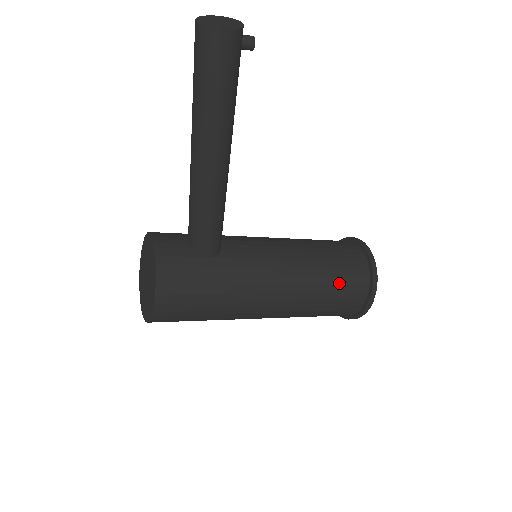
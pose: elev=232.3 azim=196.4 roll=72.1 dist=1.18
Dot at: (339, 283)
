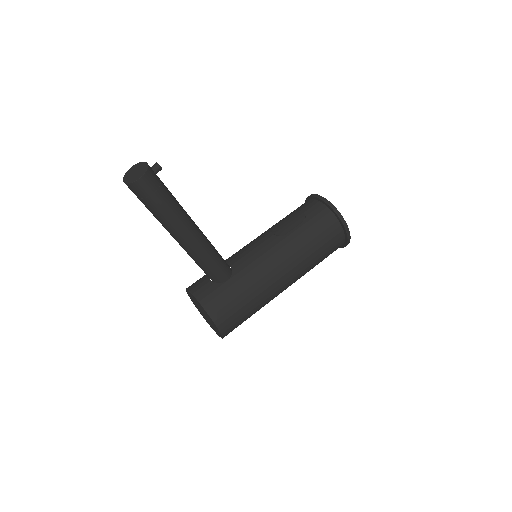
Dot at: (317, 235)
